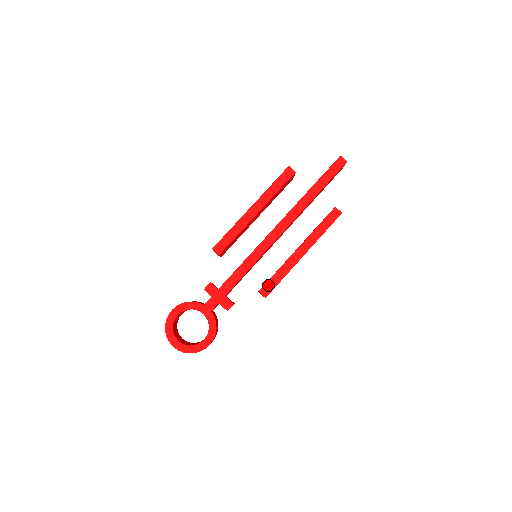
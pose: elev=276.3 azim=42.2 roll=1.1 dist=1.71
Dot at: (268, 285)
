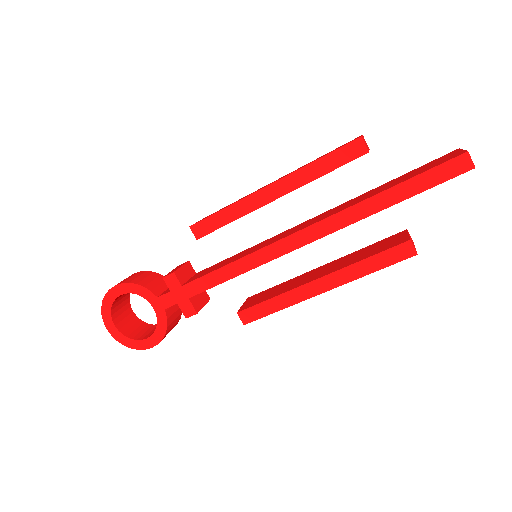
Dot at: (253, 310)
